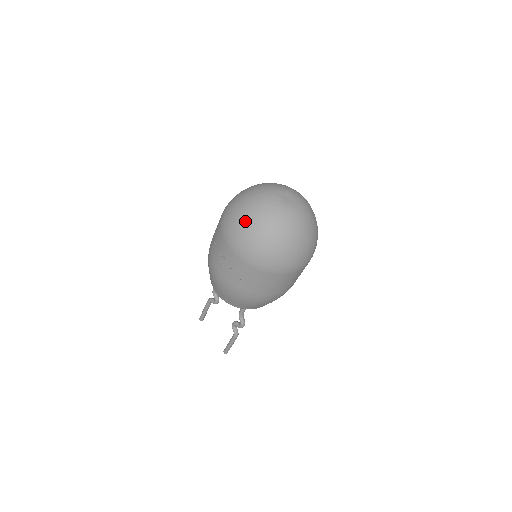
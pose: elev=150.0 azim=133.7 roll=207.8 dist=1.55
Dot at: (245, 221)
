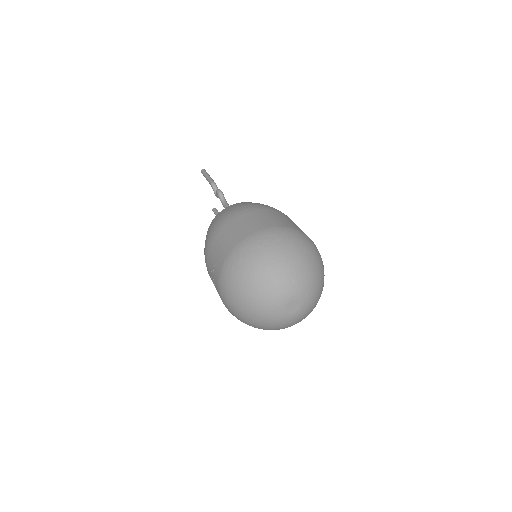
Dot at: (240, 305)
